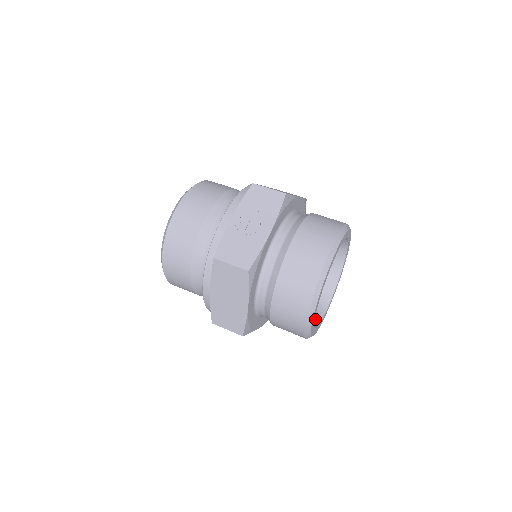
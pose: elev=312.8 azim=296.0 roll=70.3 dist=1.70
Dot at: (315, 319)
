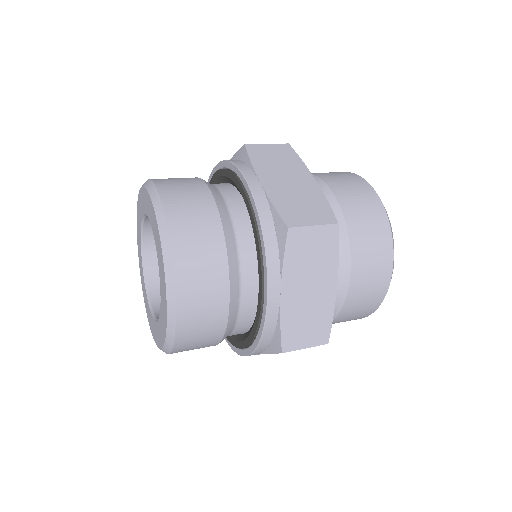
Dot at: occluded
